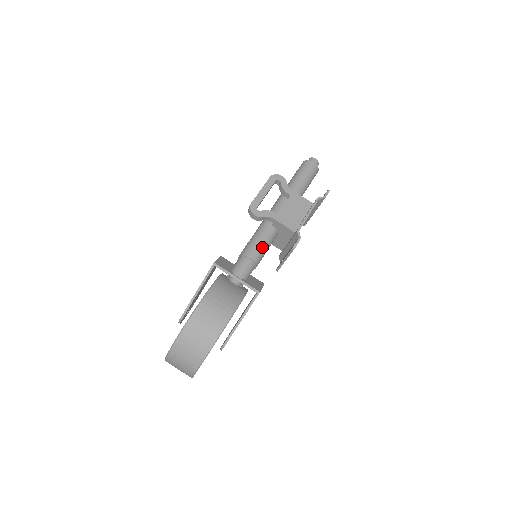
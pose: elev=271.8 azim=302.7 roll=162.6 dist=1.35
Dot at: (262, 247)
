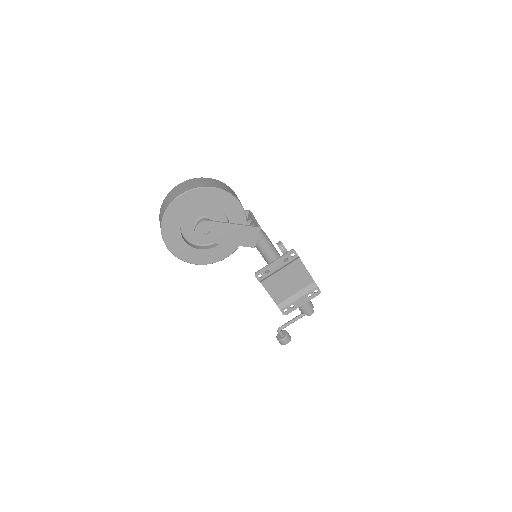
Dot at: (272, 244)
